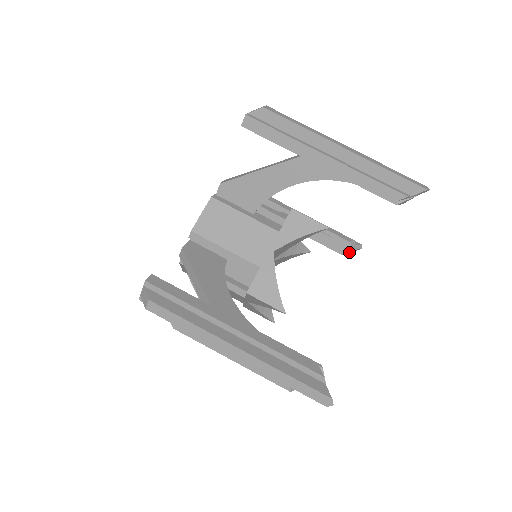
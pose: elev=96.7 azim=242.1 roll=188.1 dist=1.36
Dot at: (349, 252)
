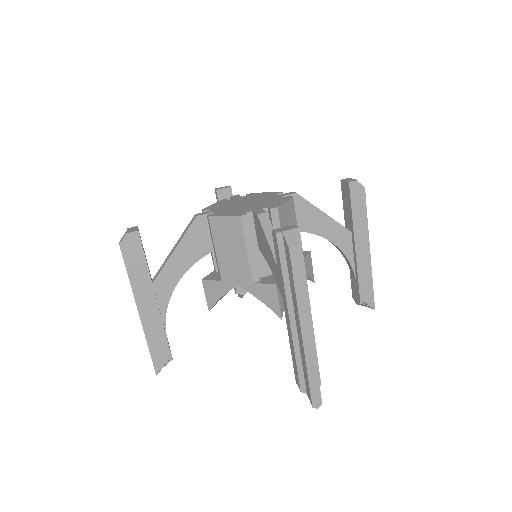
Dot at: (240, 294)
